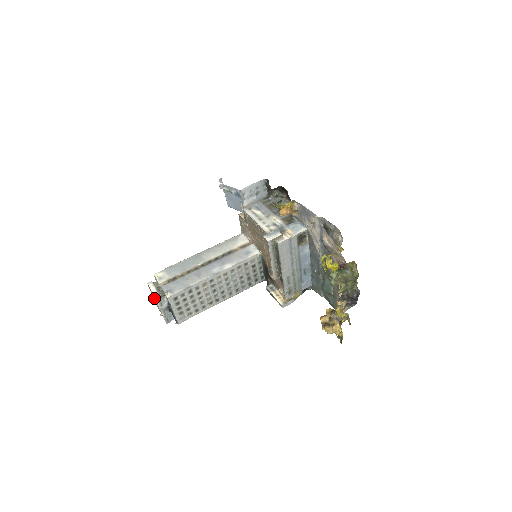
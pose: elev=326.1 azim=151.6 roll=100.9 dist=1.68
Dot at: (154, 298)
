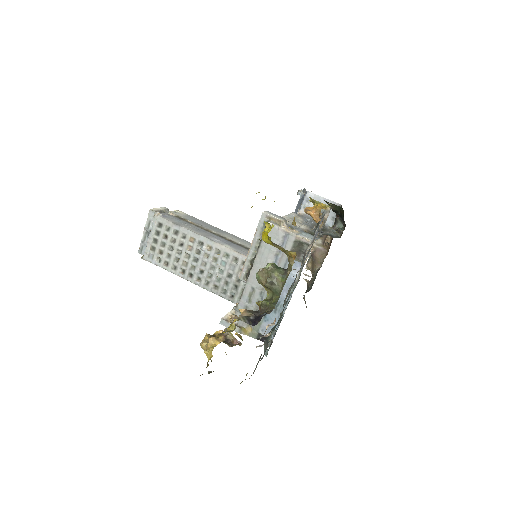
Dot at: occluded
